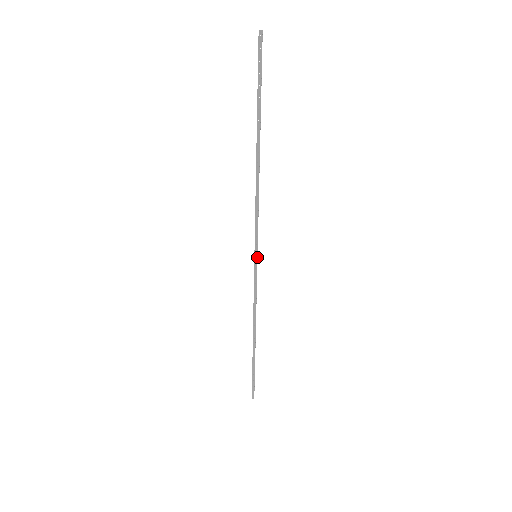
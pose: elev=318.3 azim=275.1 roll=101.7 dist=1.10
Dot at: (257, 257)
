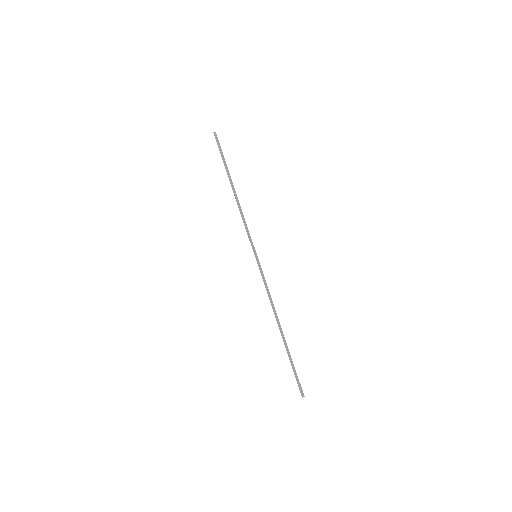
Dot at: (256, 257)
